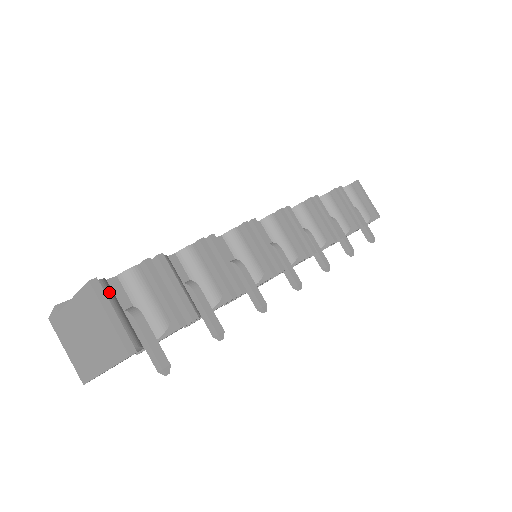
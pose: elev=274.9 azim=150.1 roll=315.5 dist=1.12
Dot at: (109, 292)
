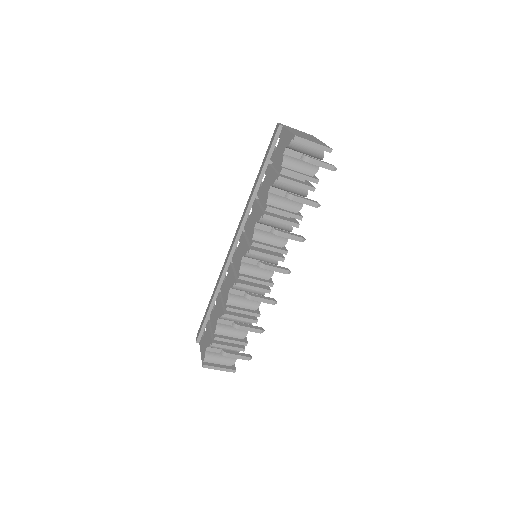
Dot at: (211, 358)
